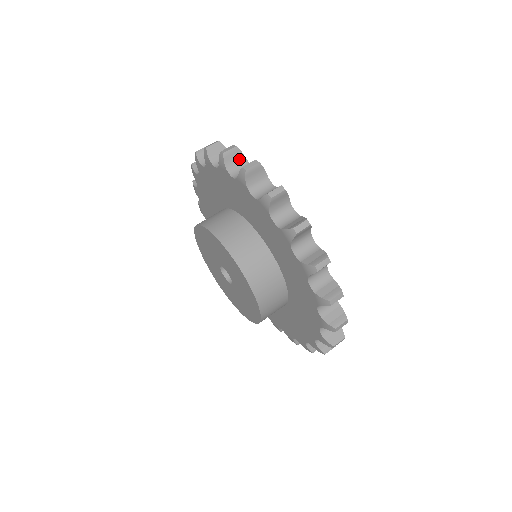
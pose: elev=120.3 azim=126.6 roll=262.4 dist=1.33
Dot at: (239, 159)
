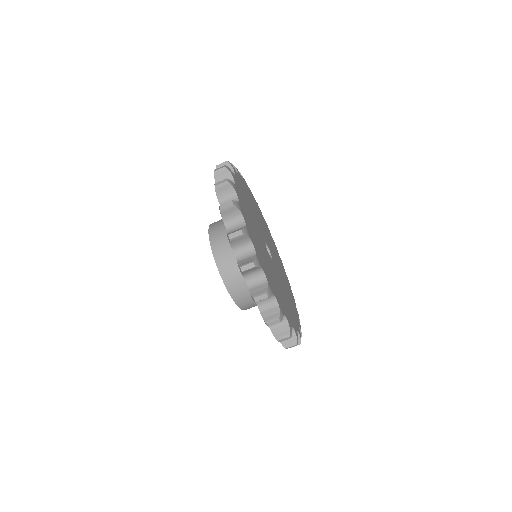
Dot at: (229, 191)
